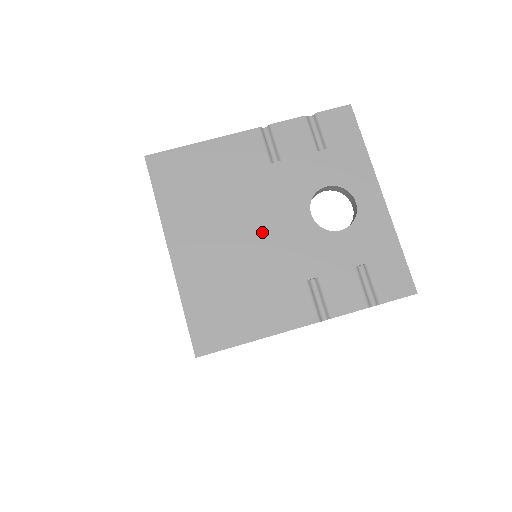
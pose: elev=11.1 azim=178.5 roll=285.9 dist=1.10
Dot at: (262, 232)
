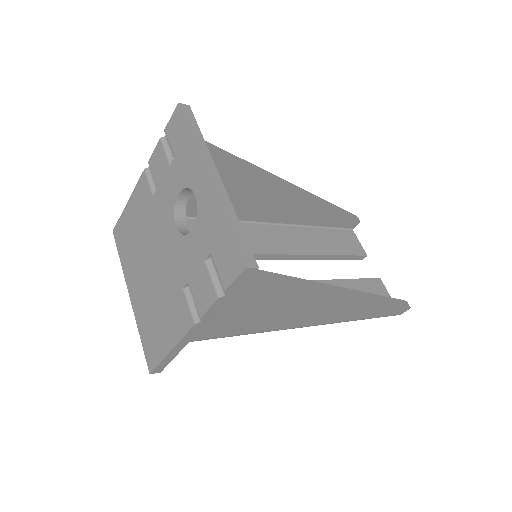
Dot at: (158, 258)
